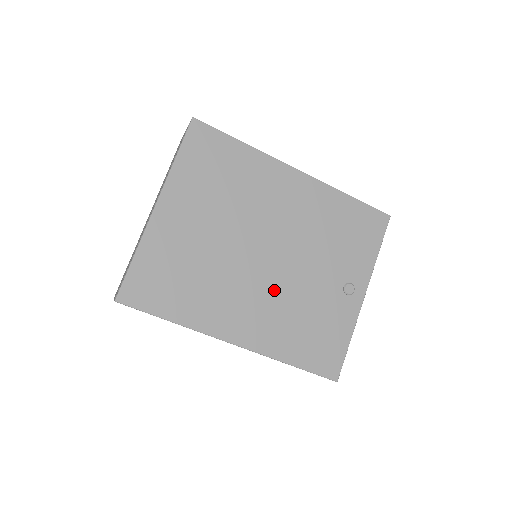
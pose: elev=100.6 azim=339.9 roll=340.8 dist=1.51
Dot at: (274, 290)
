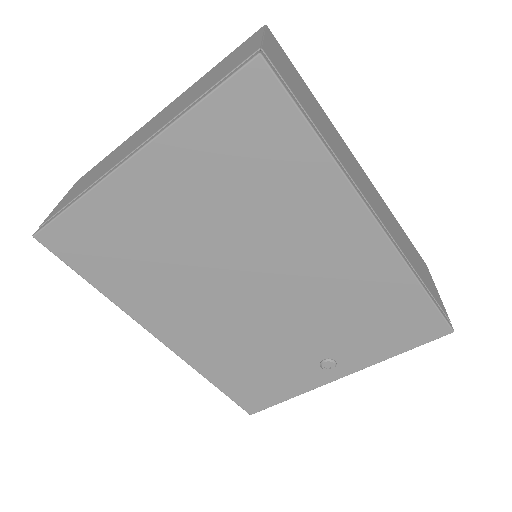
Dot at: (236, 321)
